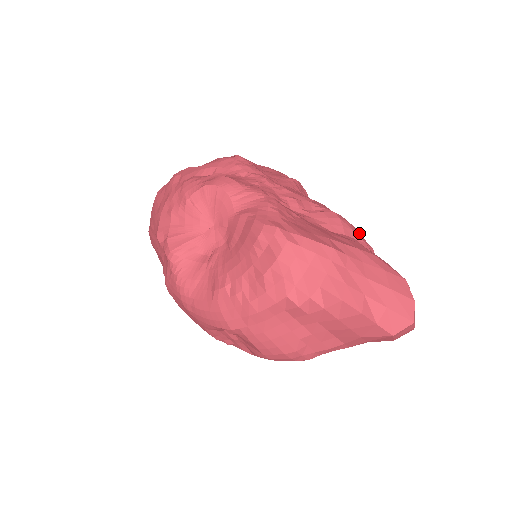
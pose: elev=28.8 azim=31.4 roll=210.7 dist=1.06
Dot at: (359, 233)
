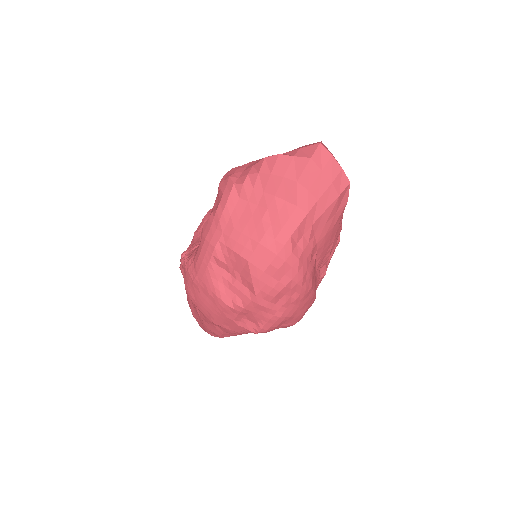
Dot at: occluded
